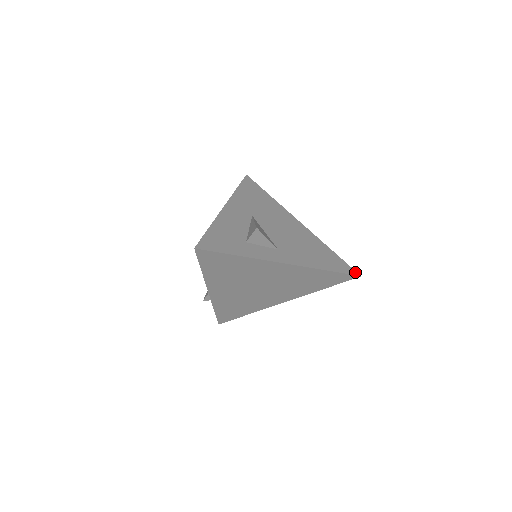
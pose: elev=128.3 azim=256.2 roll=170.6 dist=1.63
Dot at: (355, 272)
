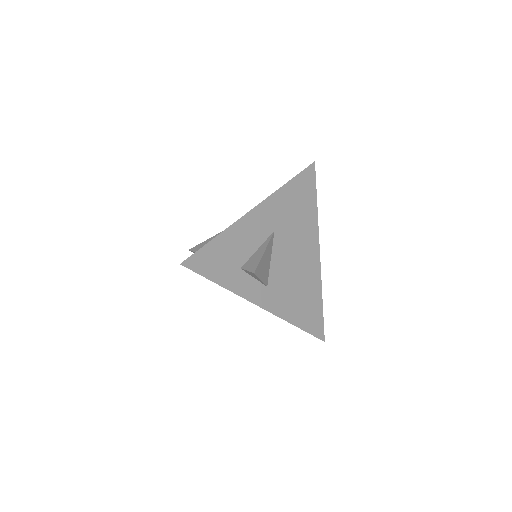
Dot at: (323, 335)
